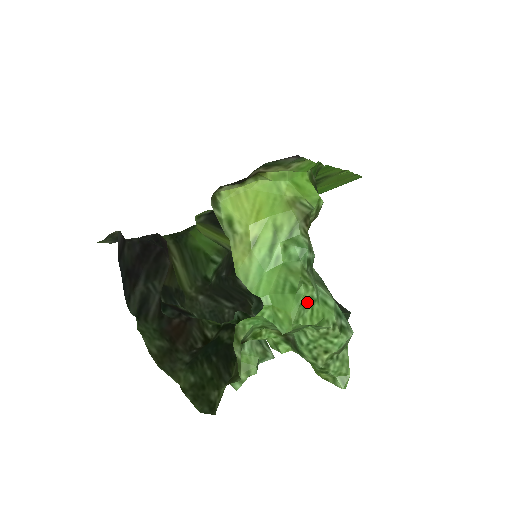
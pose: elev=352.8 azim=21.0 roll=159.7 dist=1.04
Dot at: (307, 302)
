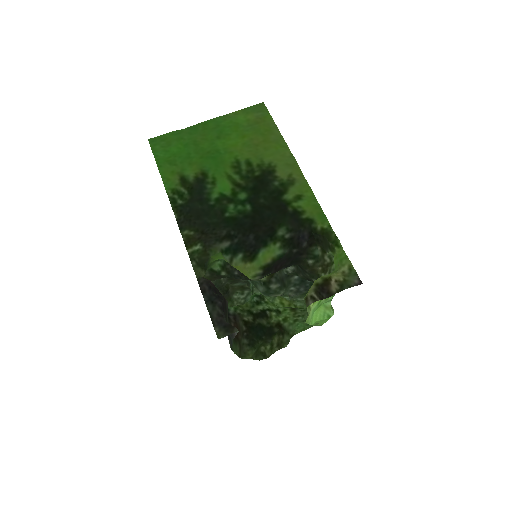
Dot at: occluded
